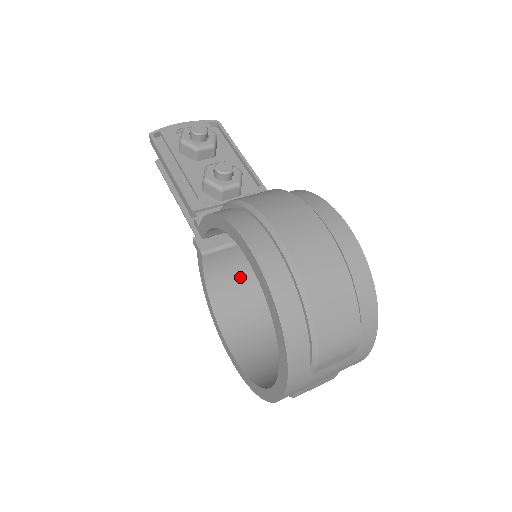
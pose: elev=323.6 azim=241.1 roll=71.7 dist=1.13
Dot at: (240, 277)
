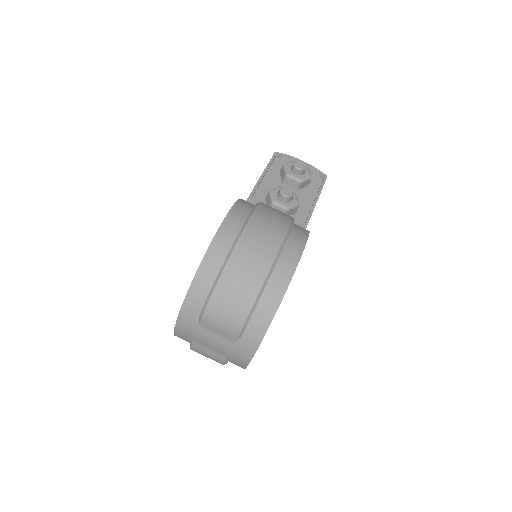
Dot at: occluded
